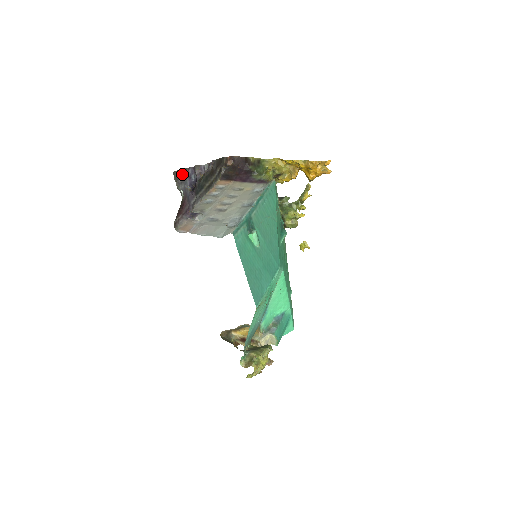
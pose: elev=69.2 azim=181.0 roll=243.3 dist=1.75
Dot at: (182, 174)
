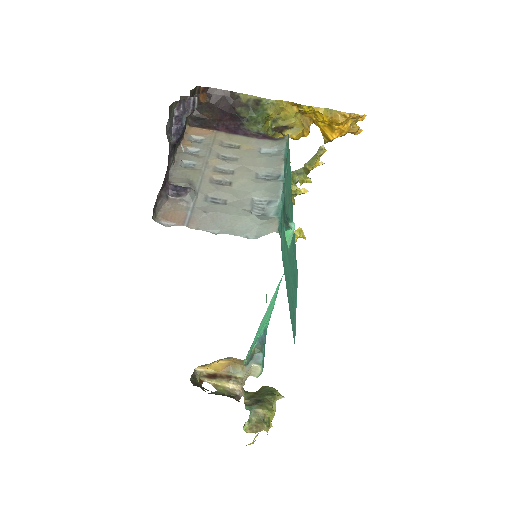
Dot at: occluded
